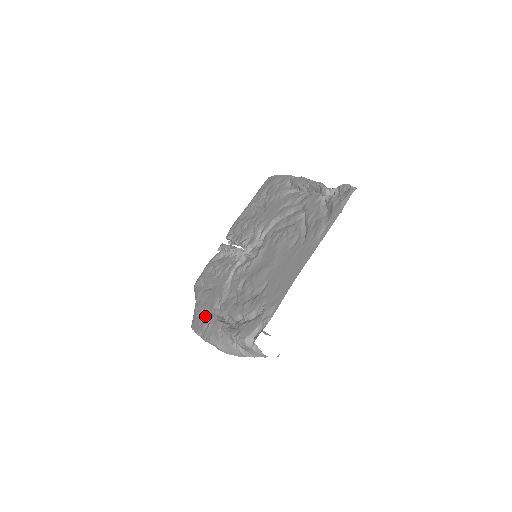
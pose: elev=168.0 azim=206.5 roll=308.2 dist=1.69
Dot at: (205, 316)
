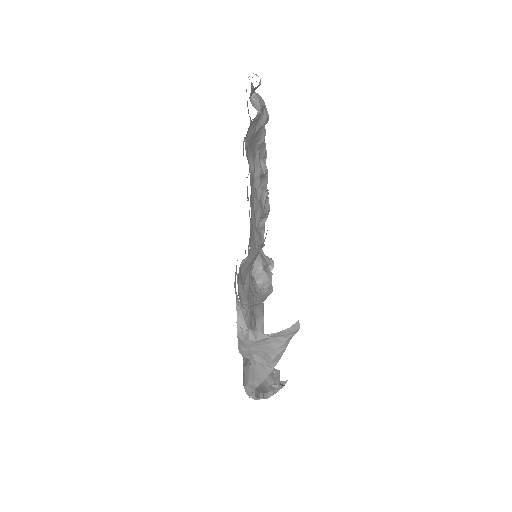
Dot at: occluded
